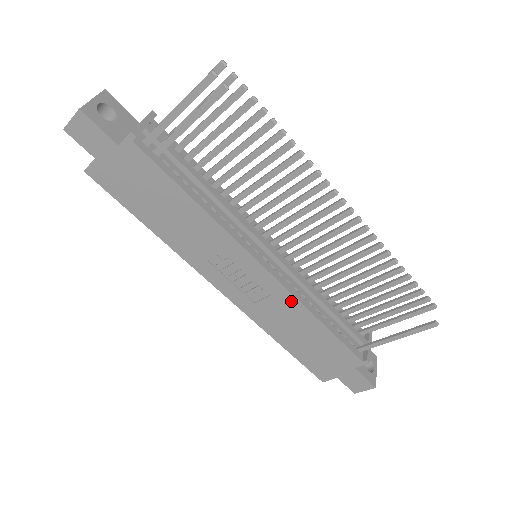
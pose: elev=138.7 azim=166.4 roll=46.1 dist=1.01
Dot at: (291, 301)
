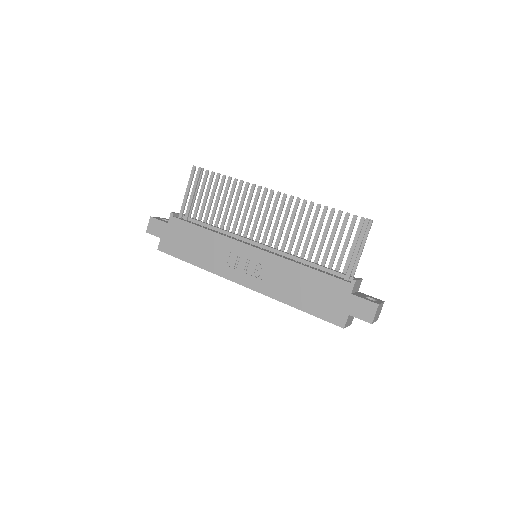
Dot at: (280, 262)
